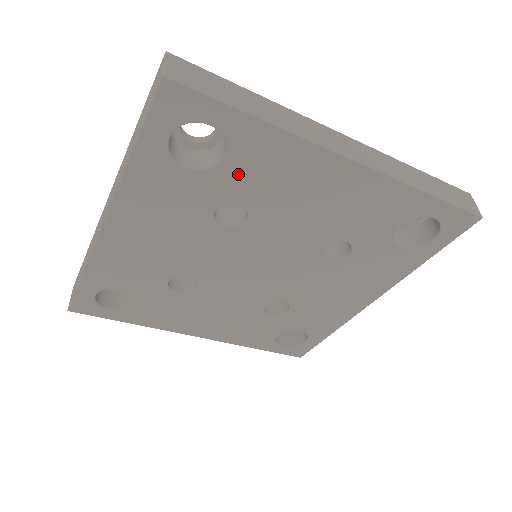
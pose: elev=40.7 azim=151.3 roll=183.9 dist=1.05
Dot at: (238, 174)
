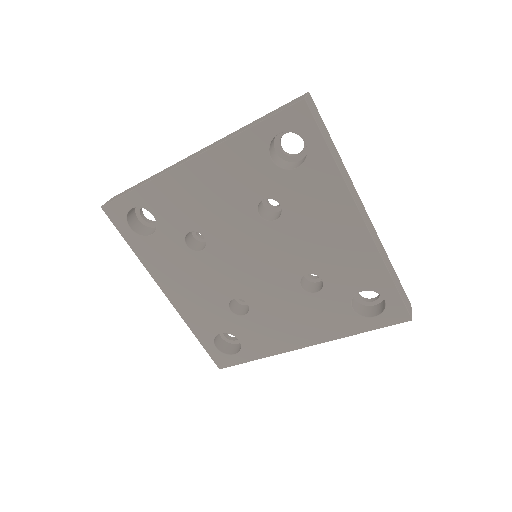
Dot at: (167, 218)
